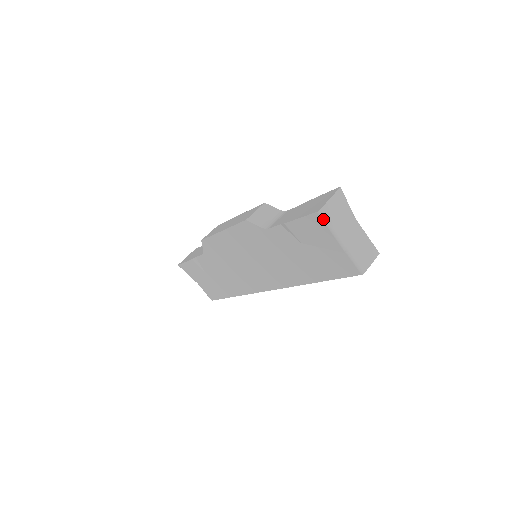
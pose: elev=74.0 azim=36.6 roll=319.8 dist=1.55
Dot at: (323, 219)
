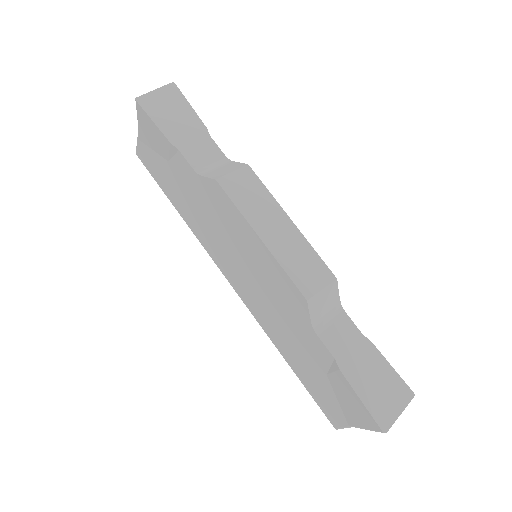
Dot at: (377, 431)
